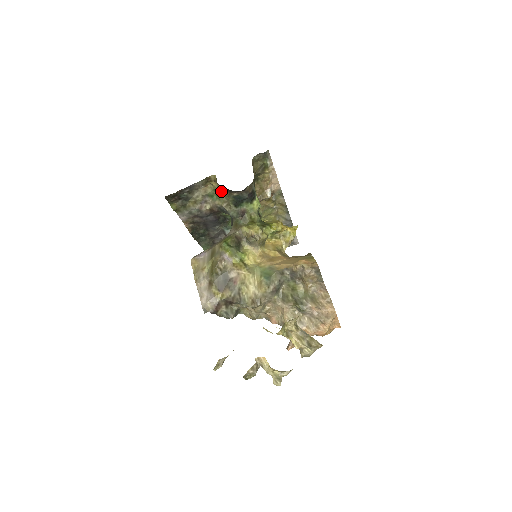
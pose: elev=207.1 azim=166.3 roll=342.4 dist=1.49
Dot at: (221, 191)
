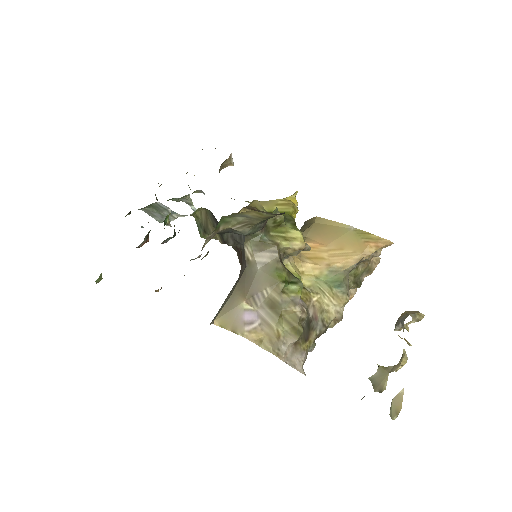
Dot at: (247, 214)
